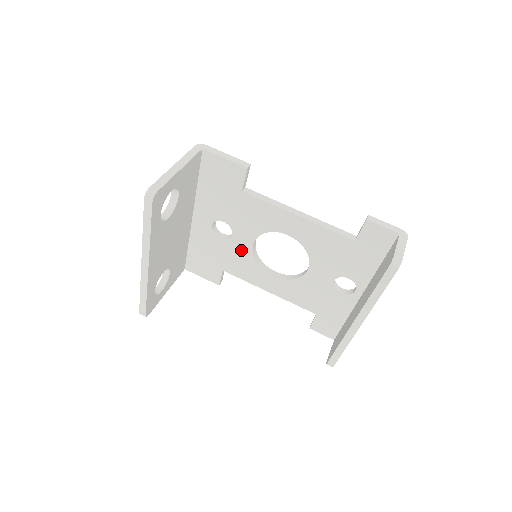
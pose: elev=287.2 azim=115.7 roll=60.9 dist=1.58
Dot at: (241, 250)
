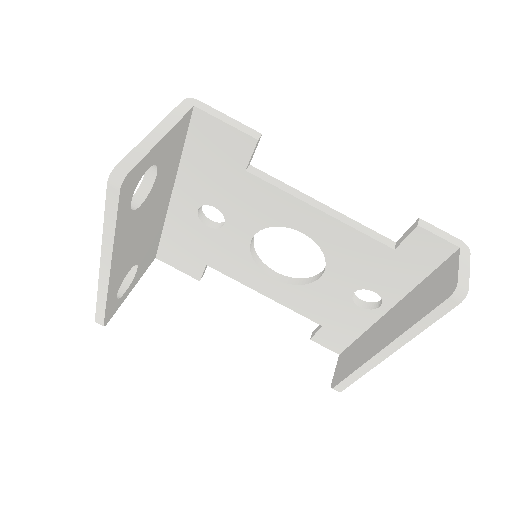
Dot at: (234, 244)
